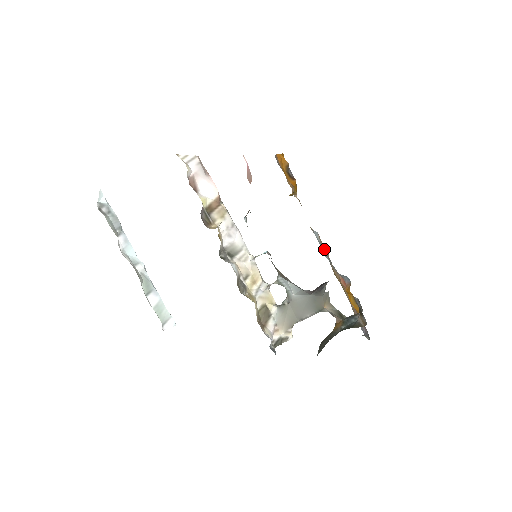
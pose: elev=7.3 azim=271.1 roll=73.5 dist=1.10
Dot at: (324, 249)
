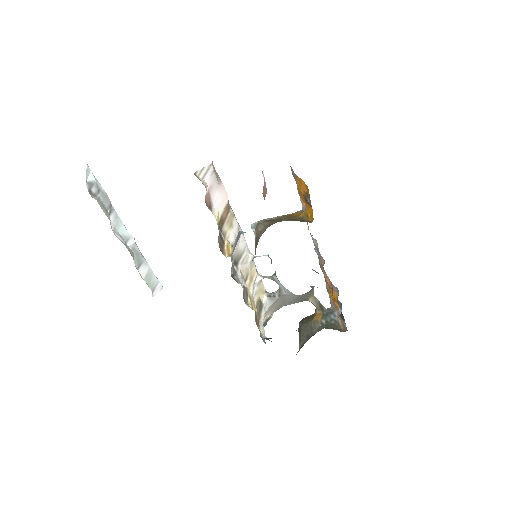
Dot at: (318, 252)
